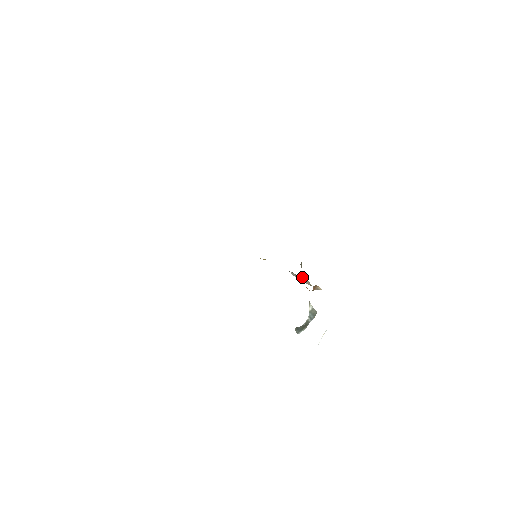
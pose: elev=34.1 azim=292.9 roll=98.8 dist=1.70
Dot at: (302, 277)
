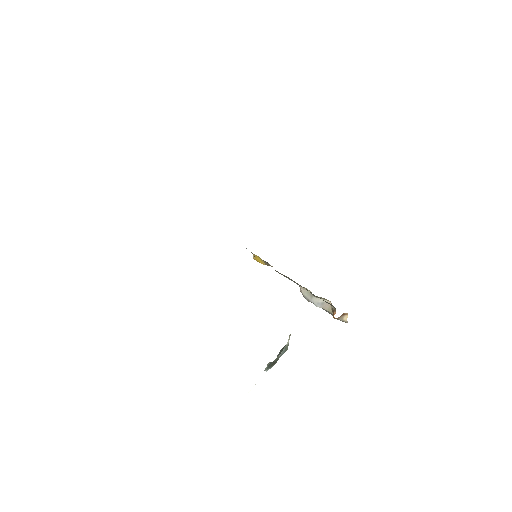
Dot at: (323, 299)
